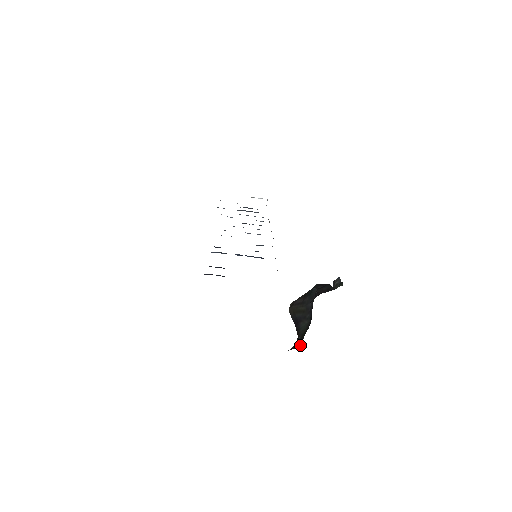
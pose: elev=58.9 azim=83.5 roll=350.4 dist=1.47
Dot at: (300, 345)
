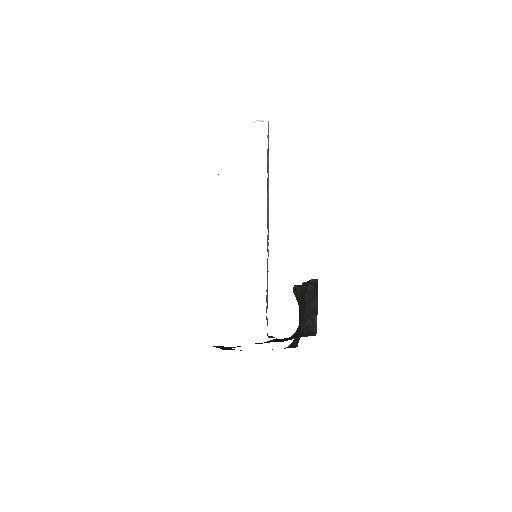
Dot at: occluded
